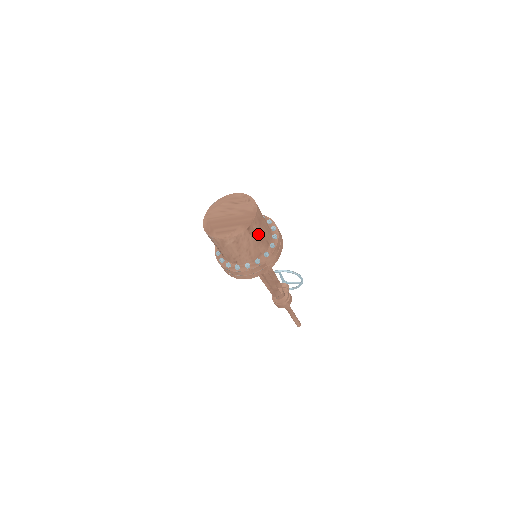
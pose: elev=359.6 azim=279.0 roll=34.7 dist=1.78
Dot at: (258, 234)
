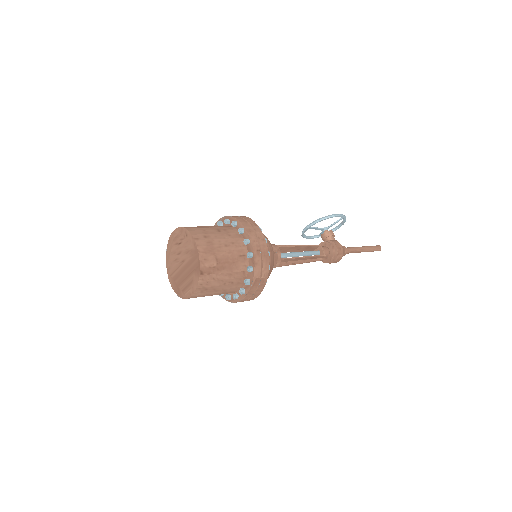
Dot at: (220, 264)
